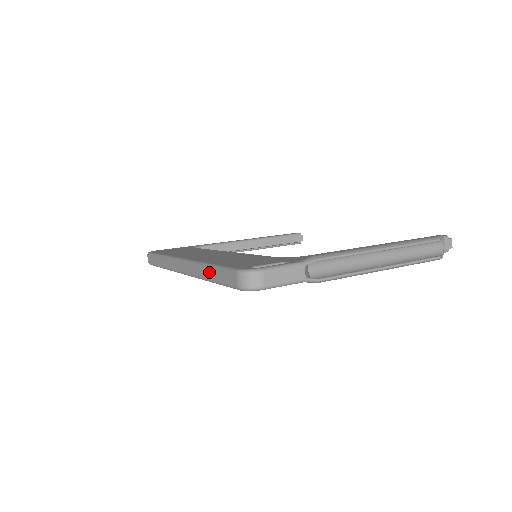
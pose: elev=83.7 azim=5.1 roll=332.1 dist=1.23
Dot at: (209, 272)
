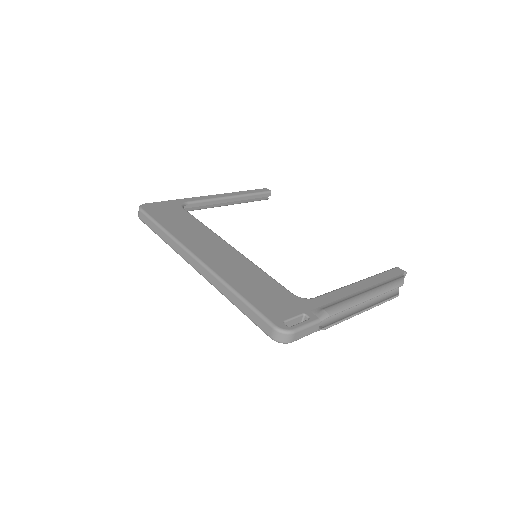
Dot at: (237, 301)
